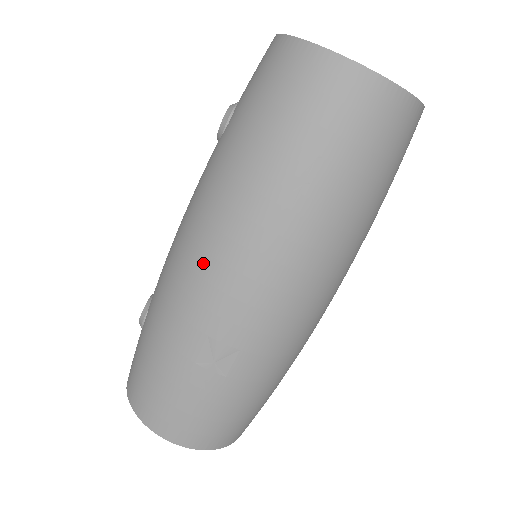
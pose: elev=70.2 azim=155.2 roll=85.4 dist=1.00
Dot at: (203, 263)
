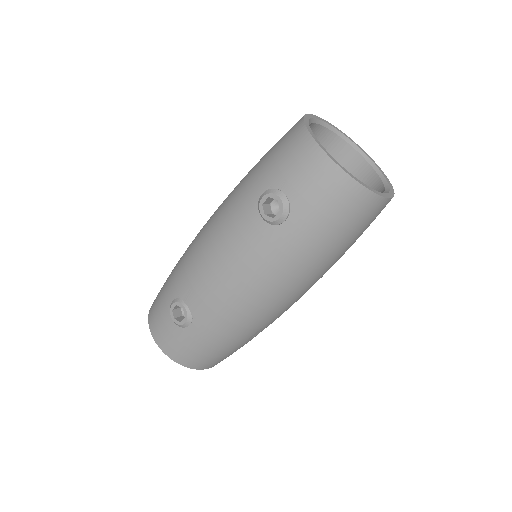
Dot at: (270, 304)
